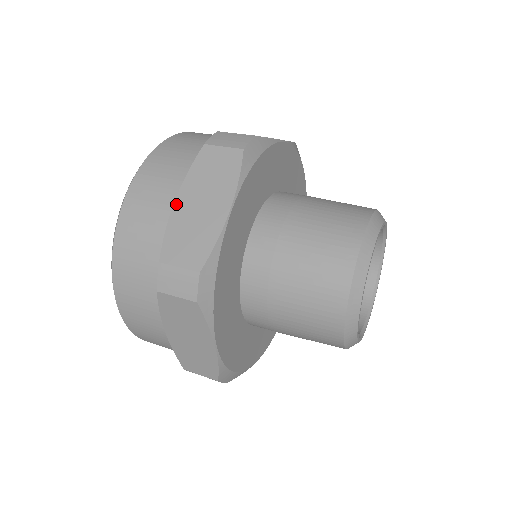
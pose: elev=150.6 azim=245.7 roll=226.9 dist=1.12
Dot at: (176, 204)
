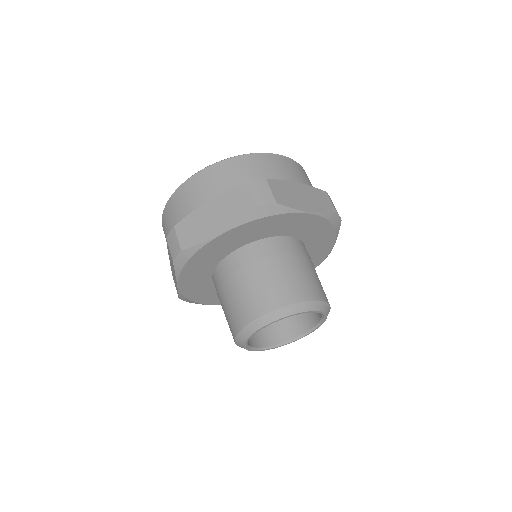
Dot at: occluded
